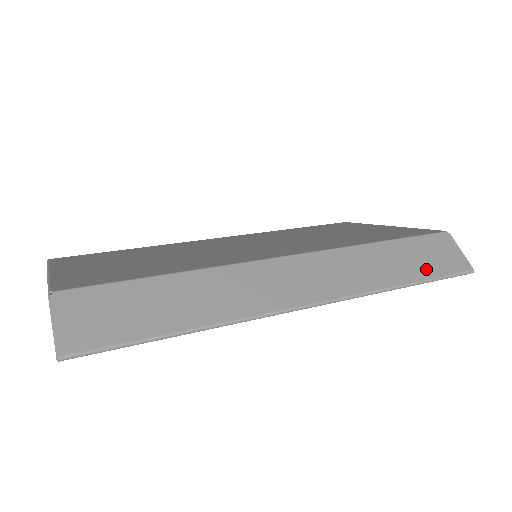
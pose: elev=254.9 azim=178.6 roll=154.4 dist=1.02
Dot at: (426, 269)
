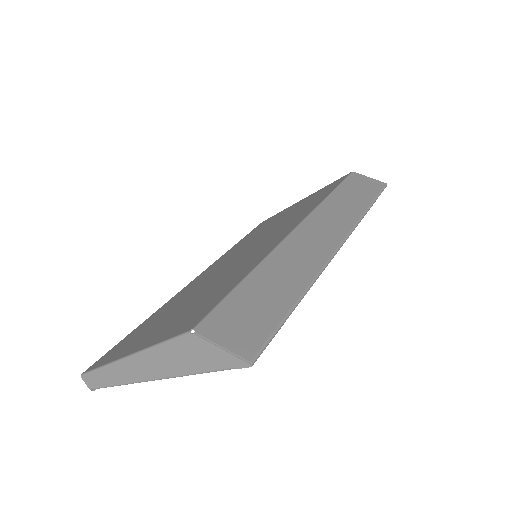
Dot at: (367, 195)
